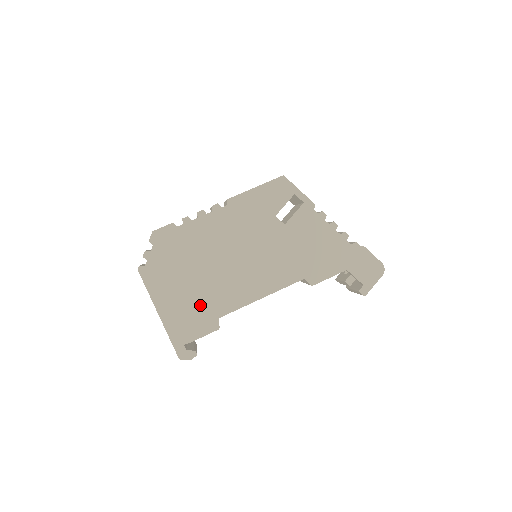
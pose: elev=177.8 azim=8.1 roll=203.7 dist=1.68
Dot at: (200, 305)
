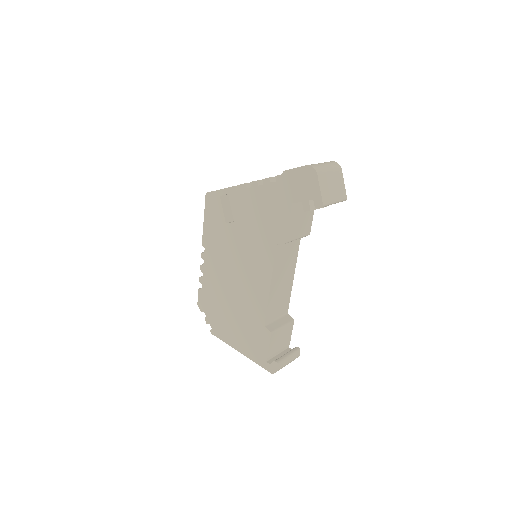
Dot at: (249, 327)
